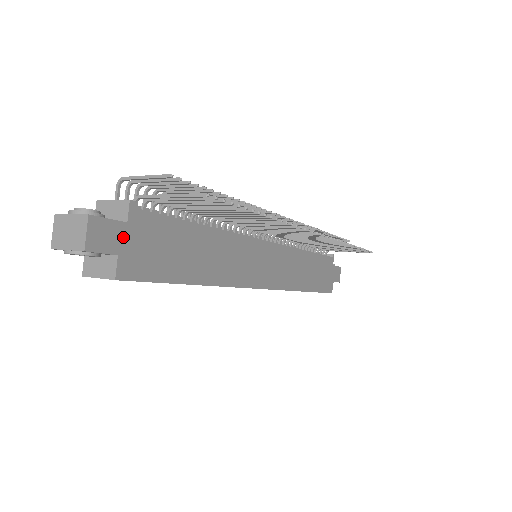
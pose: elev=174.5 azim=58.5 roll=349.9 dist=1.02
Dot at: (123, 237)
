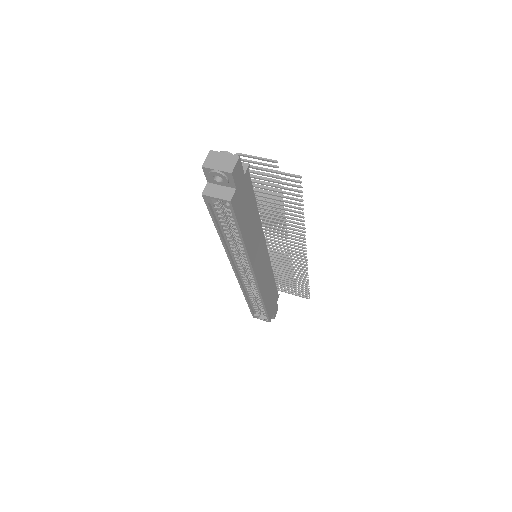
Dot at: (241, 181)
